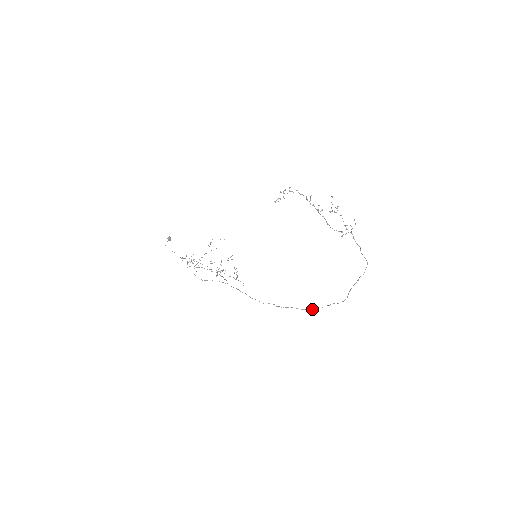
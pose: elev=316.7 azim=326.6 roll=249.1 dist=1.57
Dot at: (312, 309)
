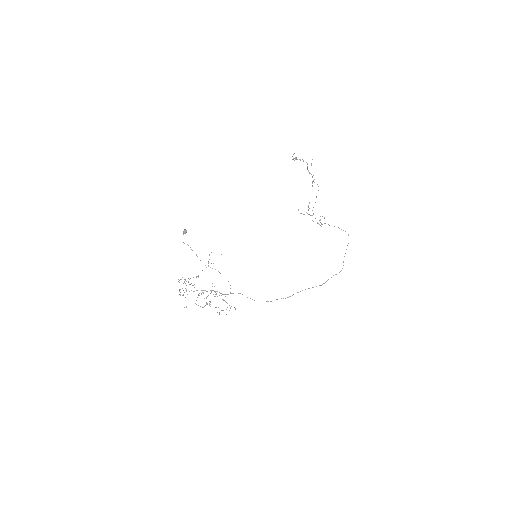
Dot at: (319, 285)
